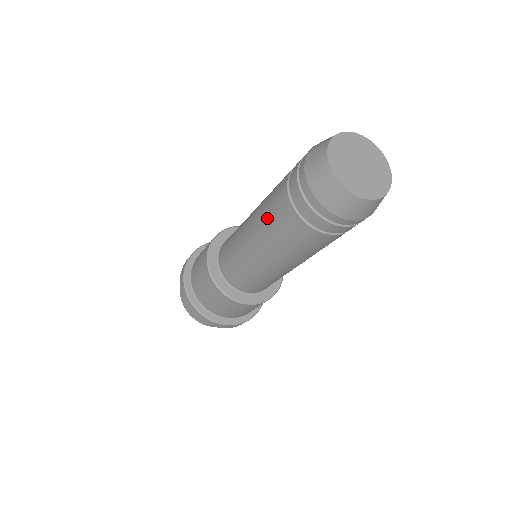
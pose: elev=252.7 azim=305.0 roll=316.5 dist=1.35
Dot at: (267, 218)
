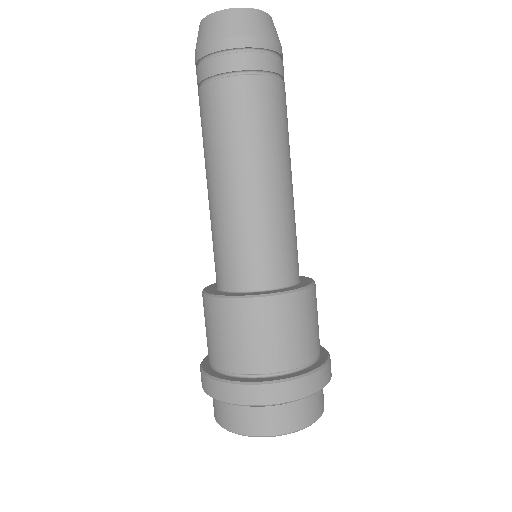
Dot at: (212, 135)
